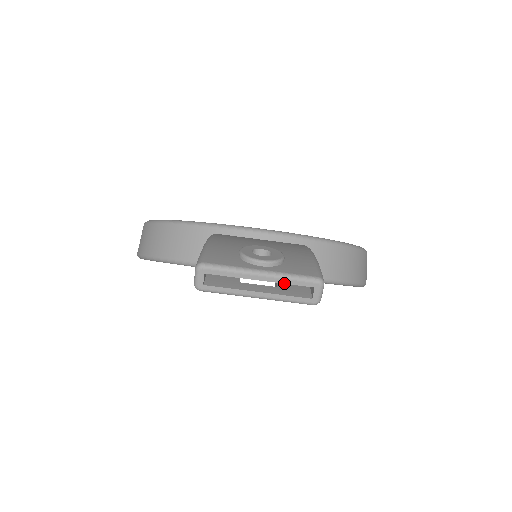
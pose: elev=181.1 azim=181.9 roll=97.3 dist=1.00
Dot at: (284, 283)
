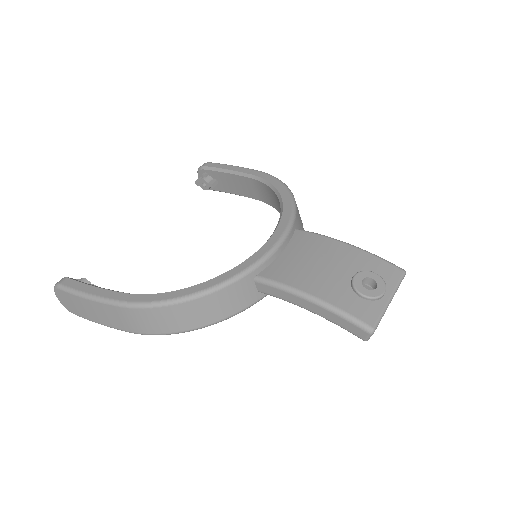
Dot at: occluded
